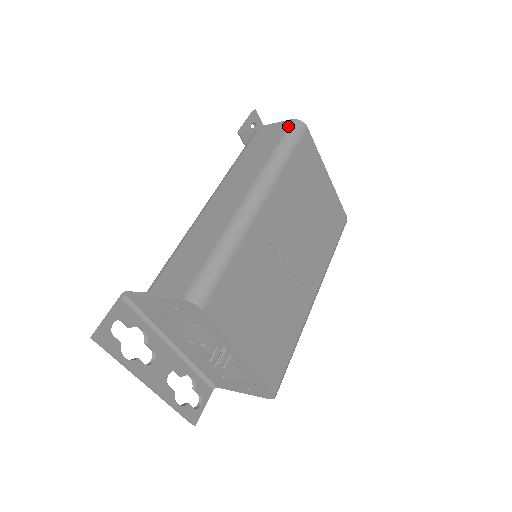
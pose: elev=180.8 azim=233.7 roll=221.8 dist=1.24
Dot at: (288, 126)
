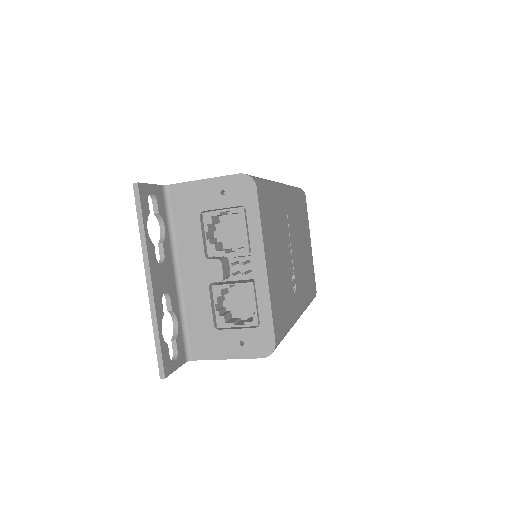
Dot at: occluded
